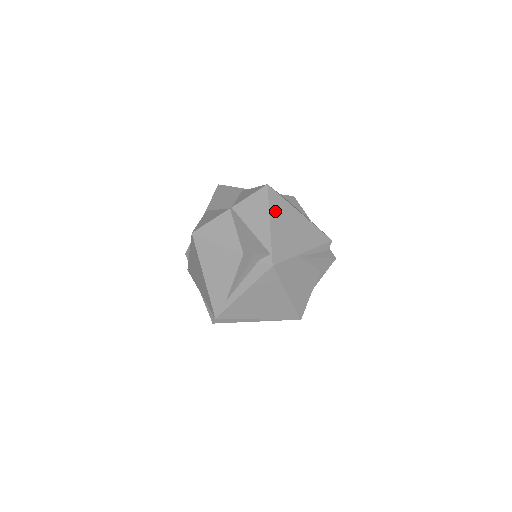
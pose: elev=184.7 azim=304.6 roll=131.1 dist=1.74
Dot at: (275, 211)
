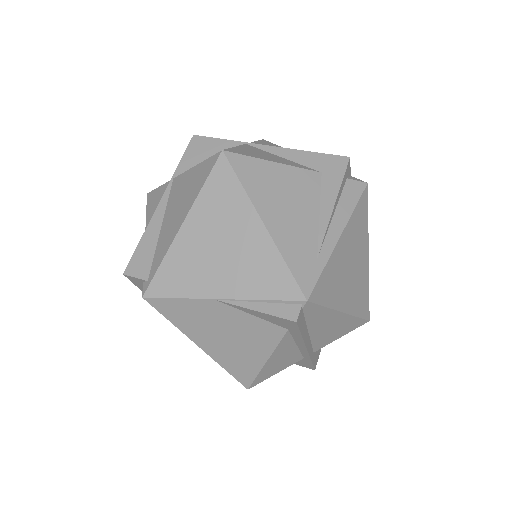
Dot at: occluded
